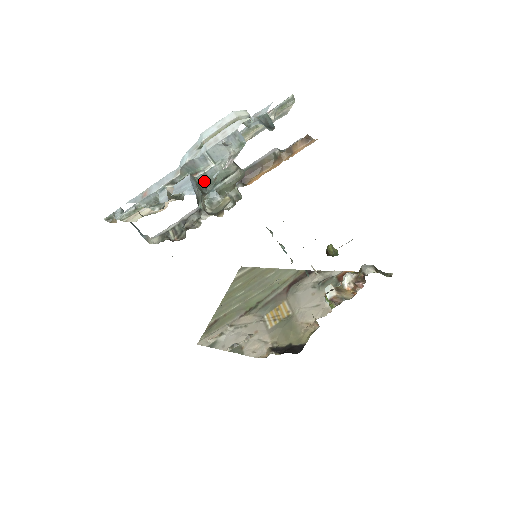
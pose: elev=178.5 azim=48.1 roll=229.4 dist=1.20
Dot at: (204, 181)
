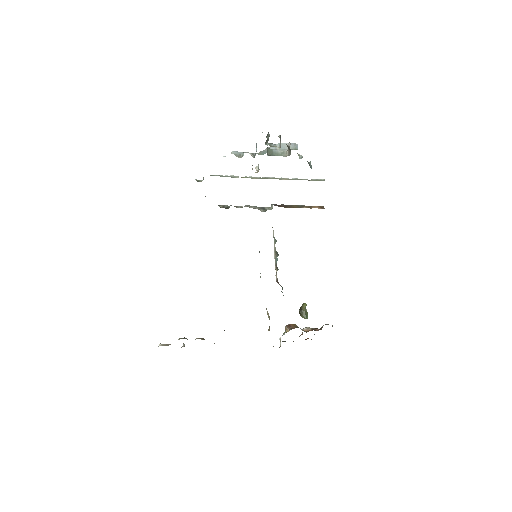
Dot at: (270, 152)
